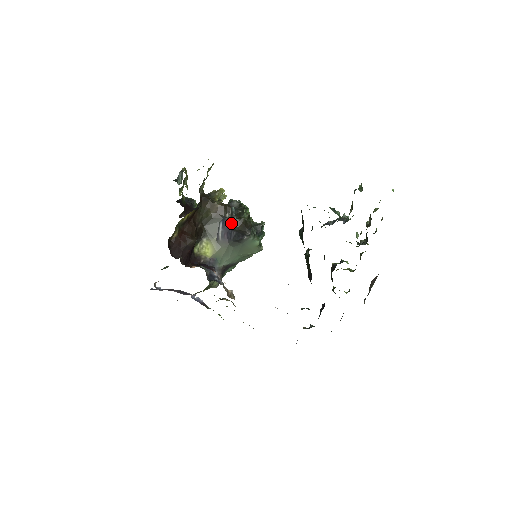
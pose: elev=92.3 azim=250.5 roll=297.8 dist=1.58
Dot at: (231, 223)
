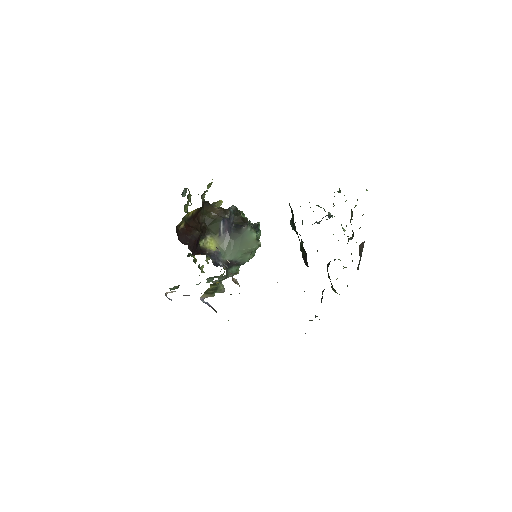
Dot at: (230, 220)
